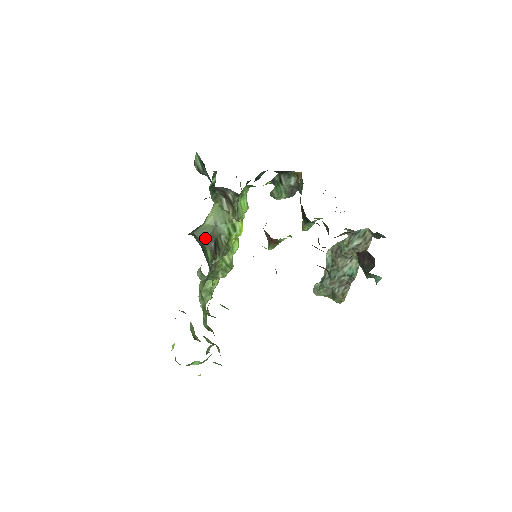
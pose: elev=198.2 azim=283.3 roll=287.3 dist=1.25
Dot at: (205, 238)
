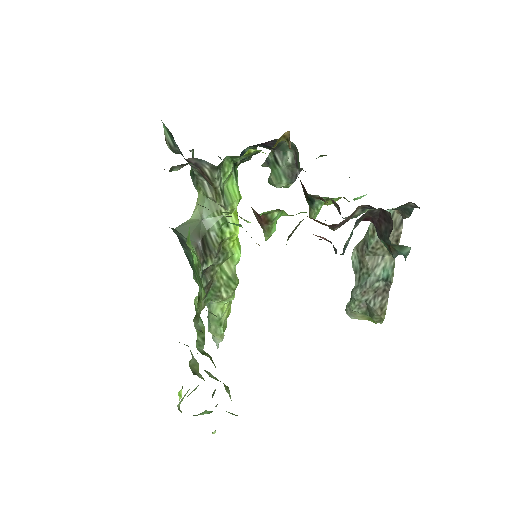
Dot at: occluded
